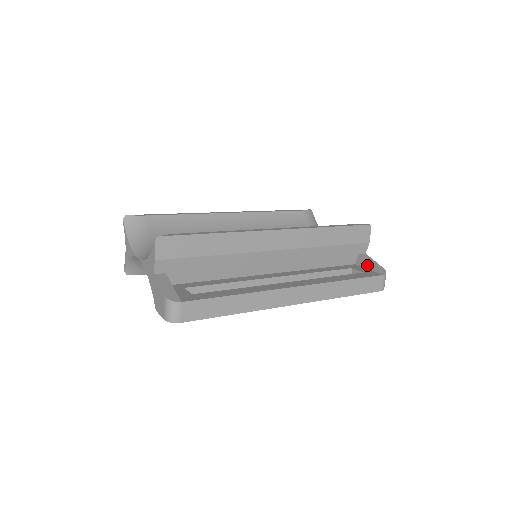
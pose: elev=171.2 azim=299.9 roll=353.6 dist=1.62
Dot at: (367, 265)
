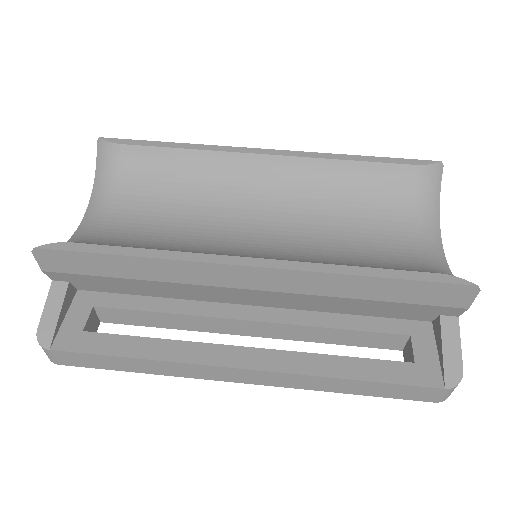
Dot at: (439, 345)
